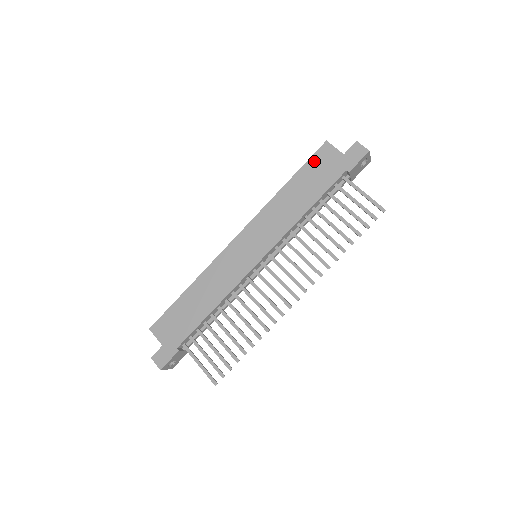
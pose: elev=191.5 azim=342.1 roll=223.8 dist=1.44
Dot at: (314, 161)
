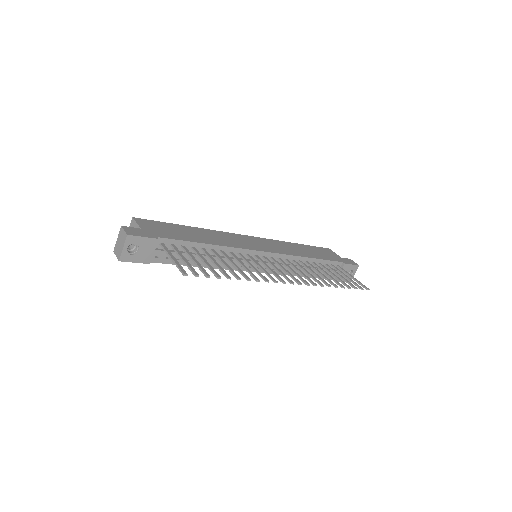
Dot at: (319, 248)
